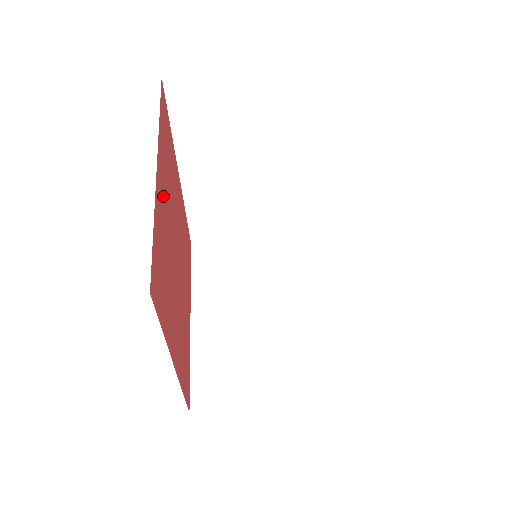
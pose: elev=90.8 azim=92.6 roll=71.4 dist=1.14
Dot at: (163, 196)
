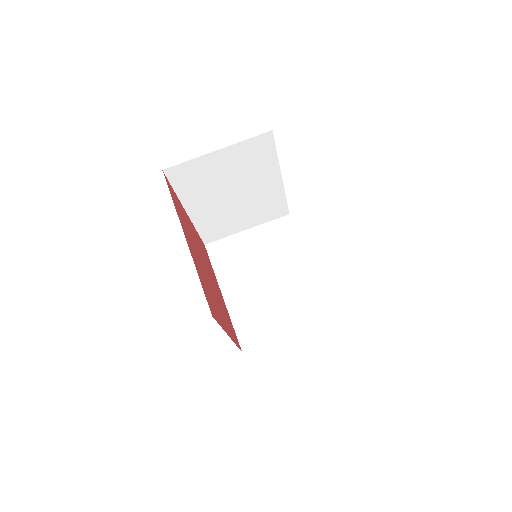
Dot at: (192, 248)
